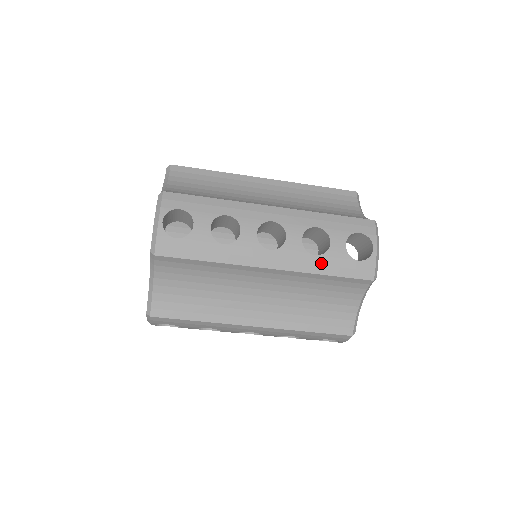
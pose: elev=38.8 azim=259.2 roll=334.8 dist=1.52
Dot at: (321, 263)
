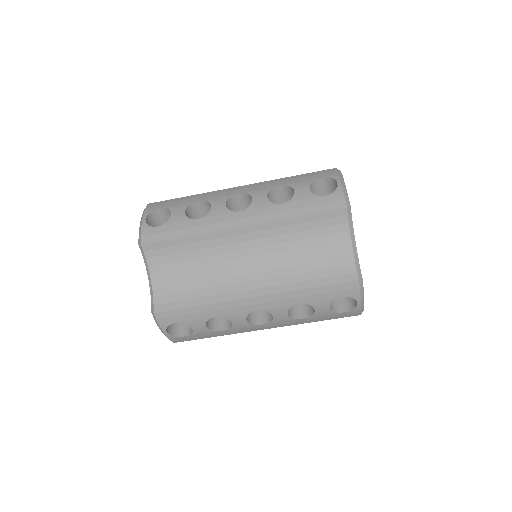
Dot at: (289, 208)
